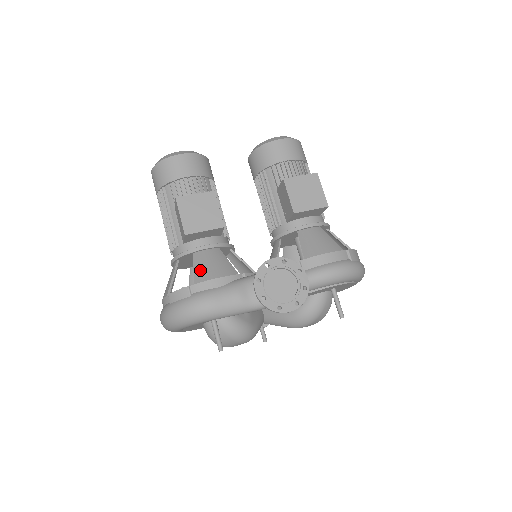
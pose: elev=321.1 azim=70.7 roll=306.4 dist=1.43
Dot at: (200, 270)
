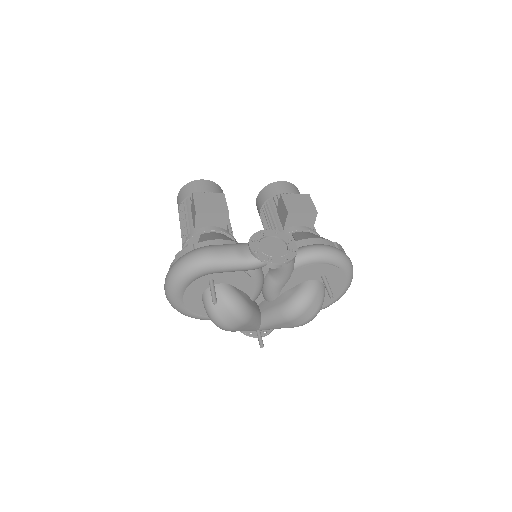
Dot at: (205, 238)
